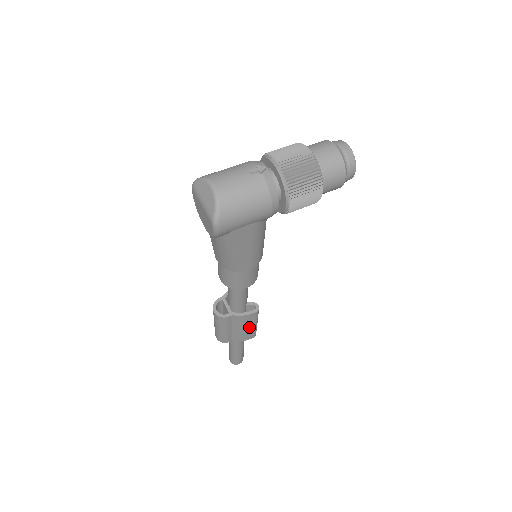
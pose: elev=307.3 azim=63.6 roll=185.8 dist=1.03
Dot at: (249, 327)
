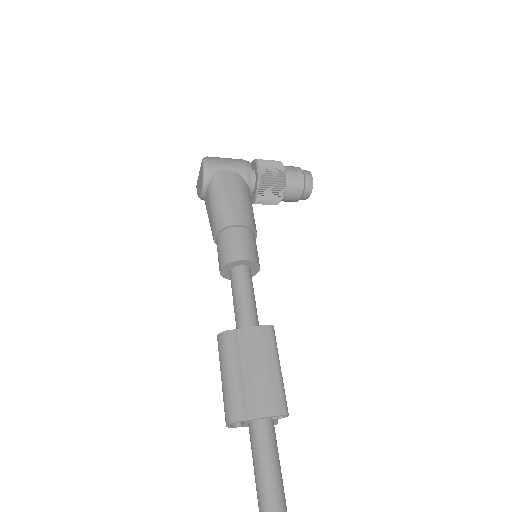
Dot at: (267, 367)
